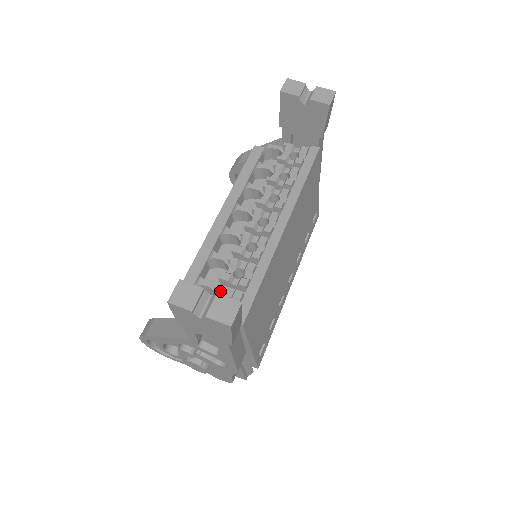
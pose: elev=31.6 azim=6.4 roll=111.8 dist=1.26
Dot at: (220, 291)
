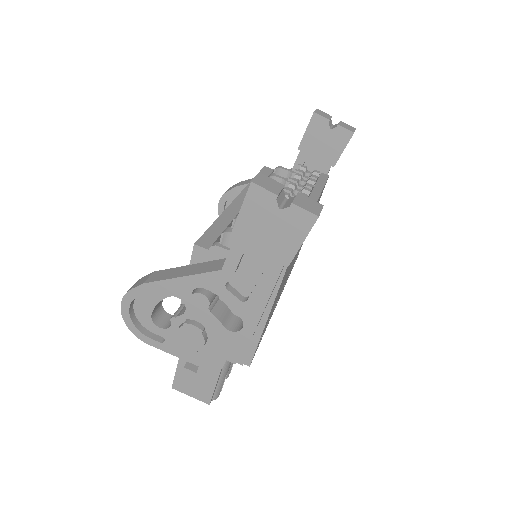
Dot at: occluded
